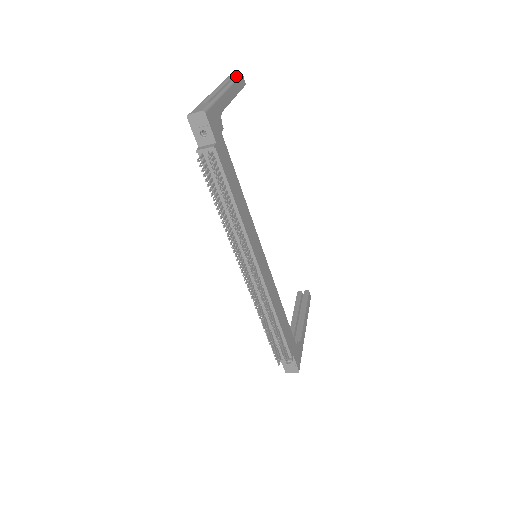
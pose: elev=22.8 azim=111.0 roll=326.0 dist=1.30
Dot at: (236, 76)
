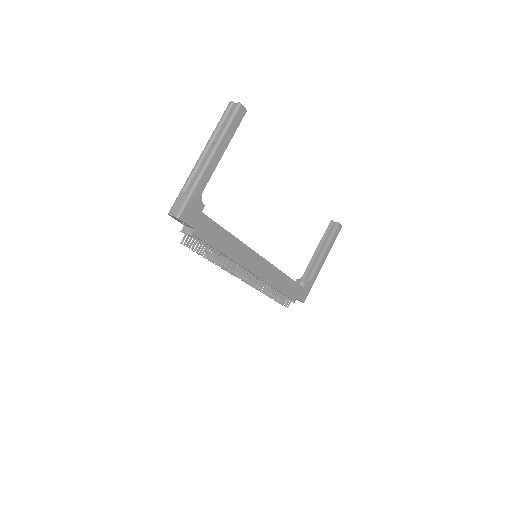
Dot at: (230, 117)
